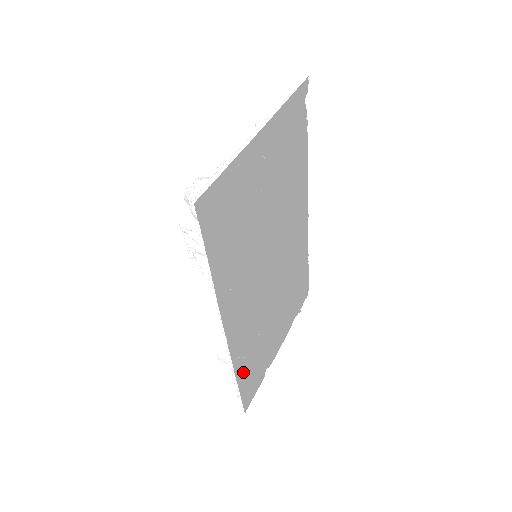
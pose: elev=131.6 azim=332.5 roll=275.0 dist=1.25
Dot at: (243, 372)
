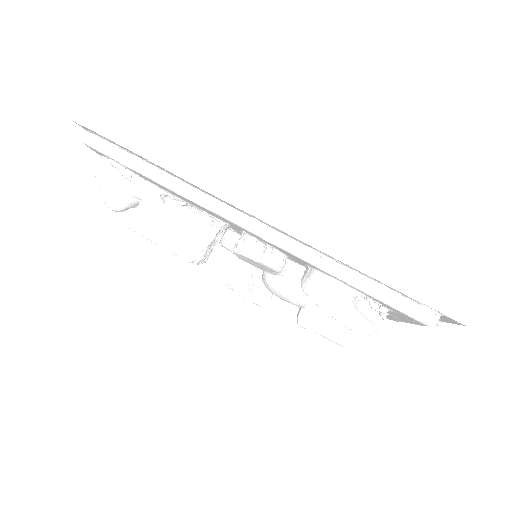
Dot at: (390, 310)
